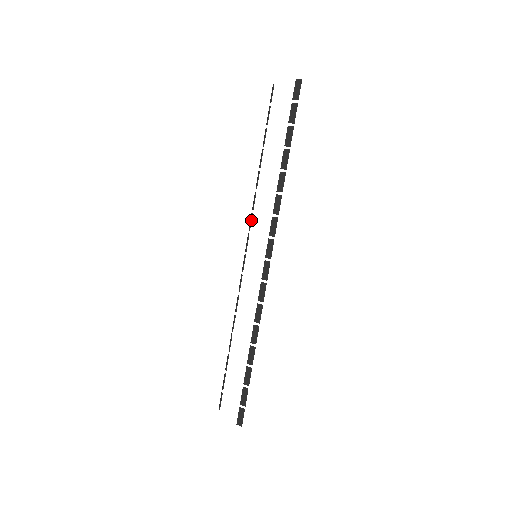
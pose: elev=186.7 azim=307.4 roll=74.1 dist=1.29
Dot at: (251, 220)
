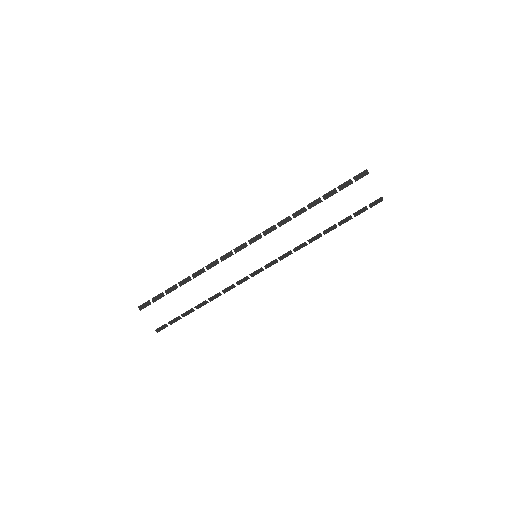
Dot at: occluded
